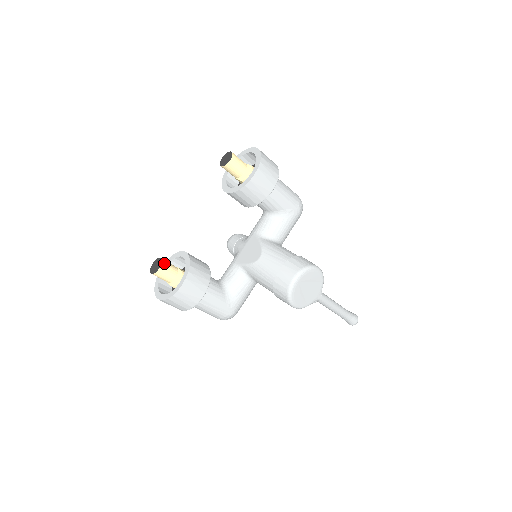
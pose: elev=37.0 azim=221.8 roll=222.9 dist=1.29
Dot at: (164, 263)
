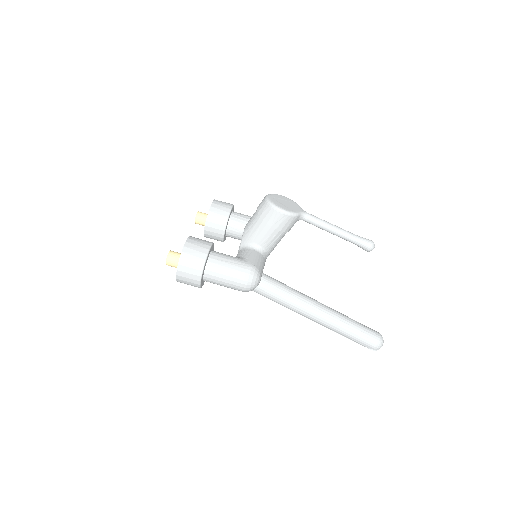
Dot at: occluded
